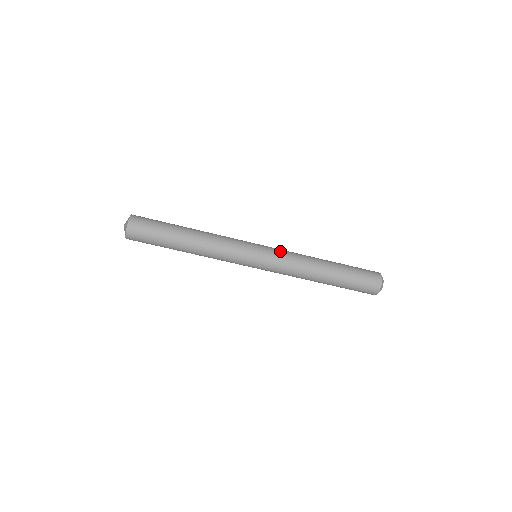
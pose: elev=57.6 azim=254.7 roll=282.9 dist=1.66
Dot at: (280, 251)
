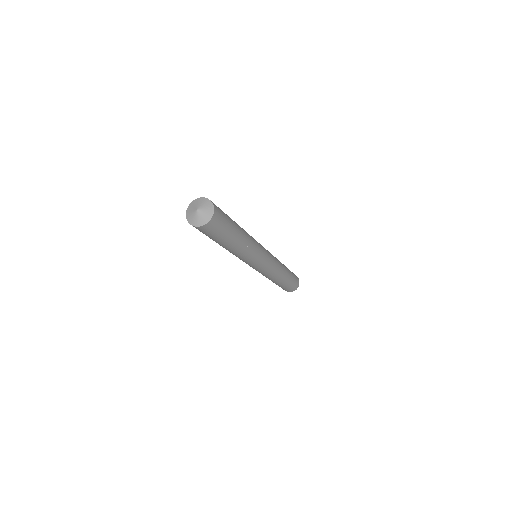
Dot at: (271, 254)
